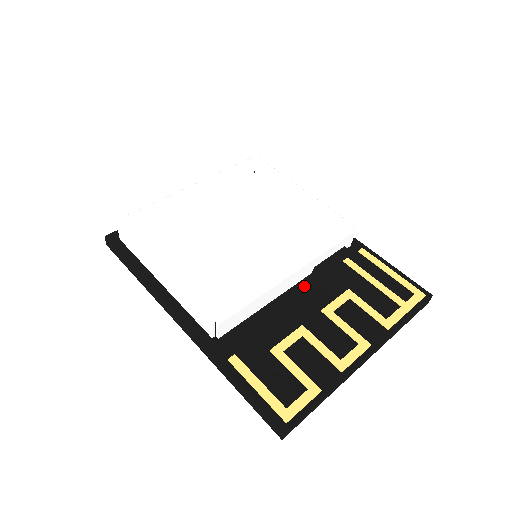
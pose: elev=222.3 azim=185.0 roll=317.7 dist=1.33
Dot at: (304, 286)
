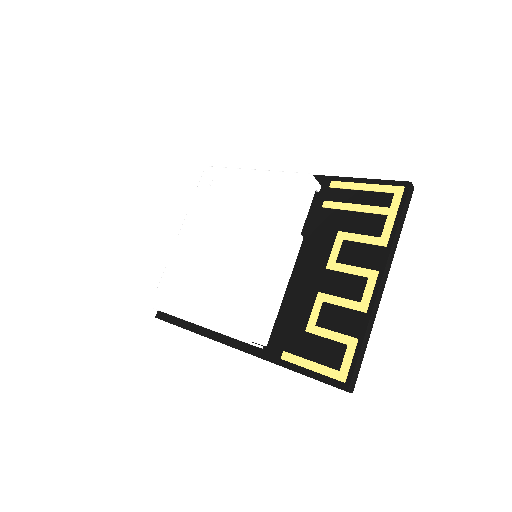
Dot at: (303, 255)
